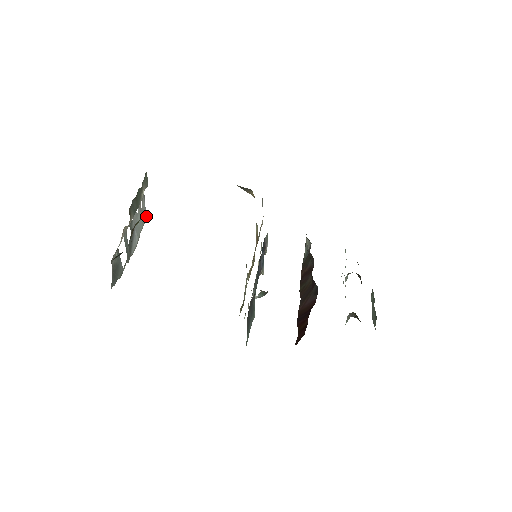
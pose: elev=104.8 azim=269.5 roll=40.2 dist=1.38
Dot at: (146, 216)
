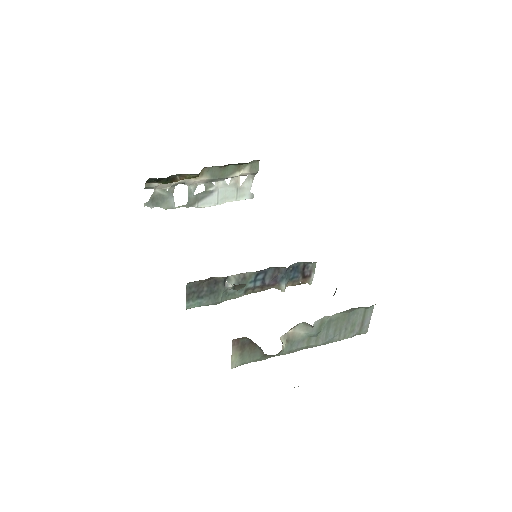
Dot at: (248, 197)
